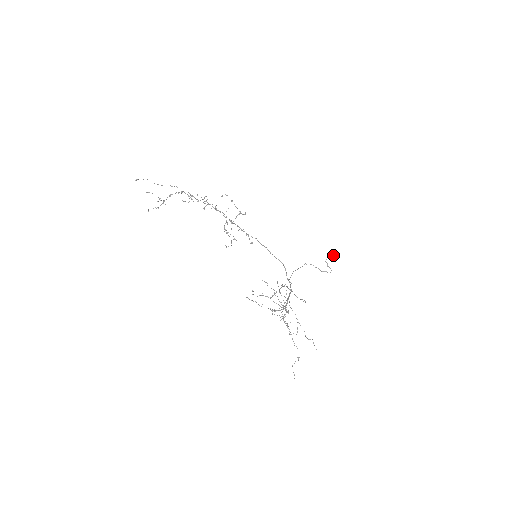
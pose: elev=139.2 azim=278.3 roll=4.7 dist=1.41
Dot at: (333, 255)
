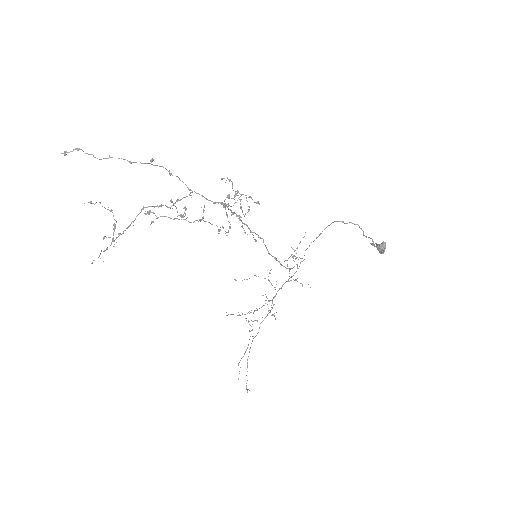
Dot at: (380, 253)
